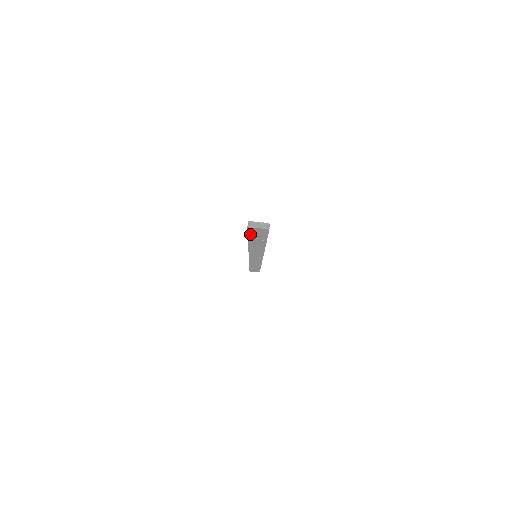
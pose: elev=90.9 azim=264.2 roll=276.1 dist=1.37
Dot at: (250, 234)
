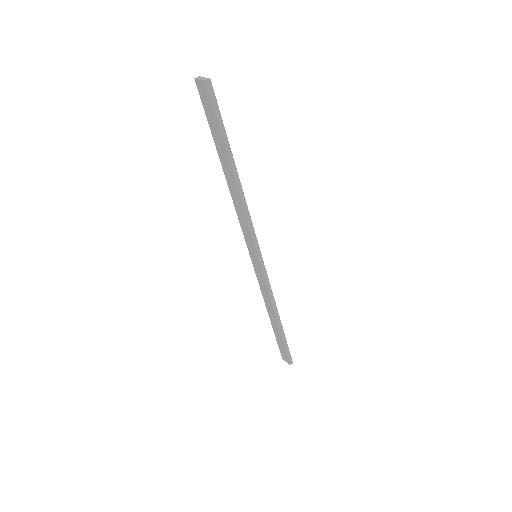
Dot at: (207, 114)
